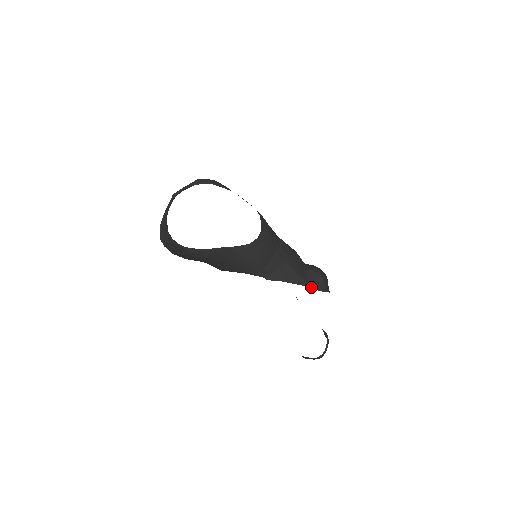
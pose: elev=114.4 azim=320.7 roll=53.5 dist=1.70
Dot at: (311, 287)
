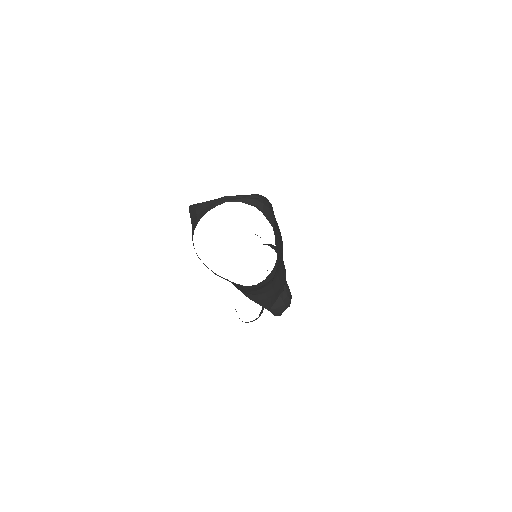
Dot at: (270, 311)
